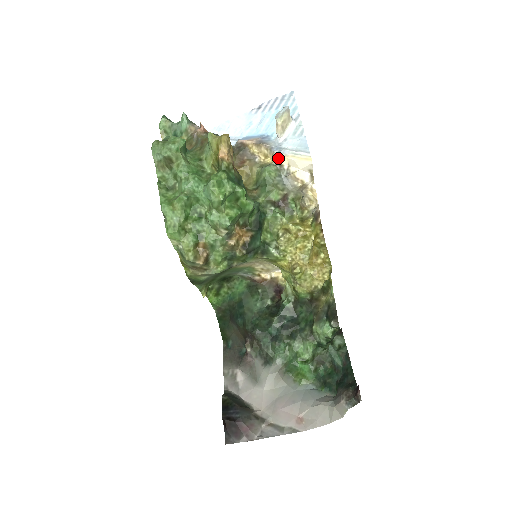
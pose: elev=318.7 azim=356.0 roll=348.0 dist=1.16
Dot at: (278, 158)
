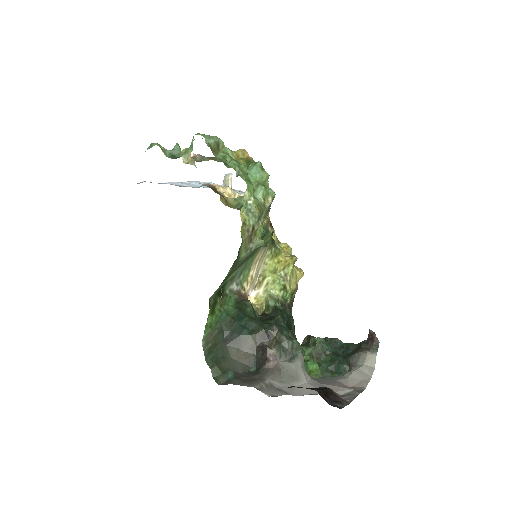
Dot at: occluded
